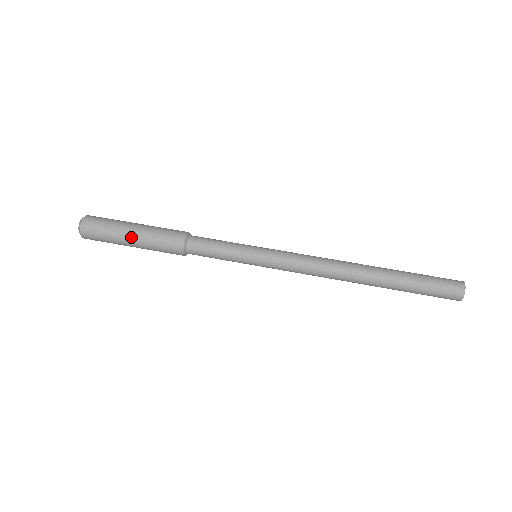
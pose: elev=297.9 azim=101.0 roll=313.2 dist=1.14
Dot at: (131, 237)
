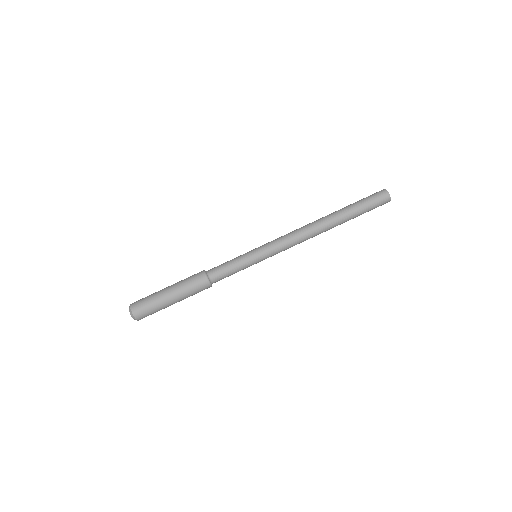
Dot at: (174, 303)
